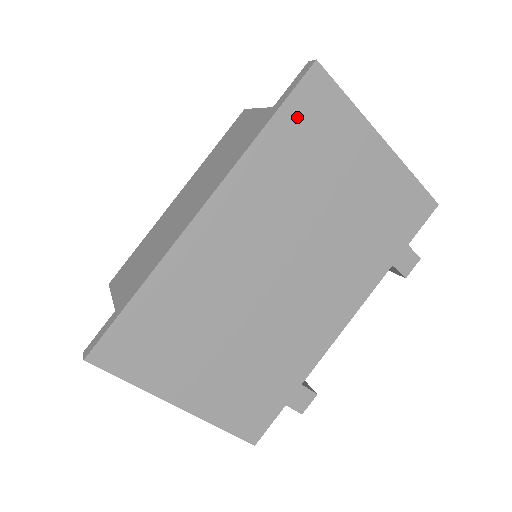
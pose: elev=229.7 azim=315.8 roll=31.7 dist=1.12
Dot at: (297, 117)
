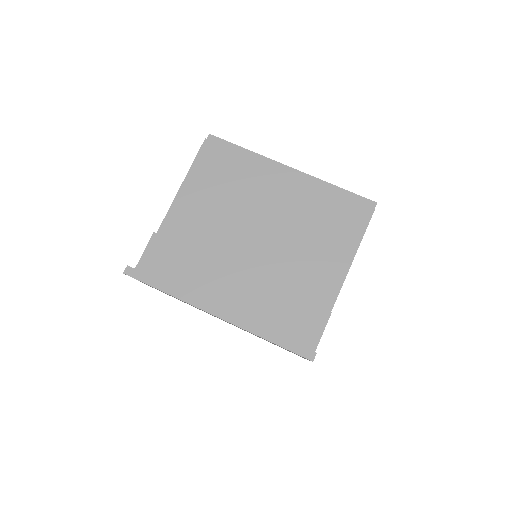
Dot at: occluded
